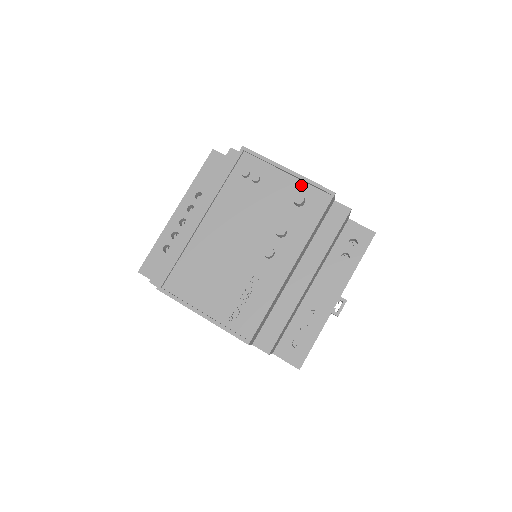
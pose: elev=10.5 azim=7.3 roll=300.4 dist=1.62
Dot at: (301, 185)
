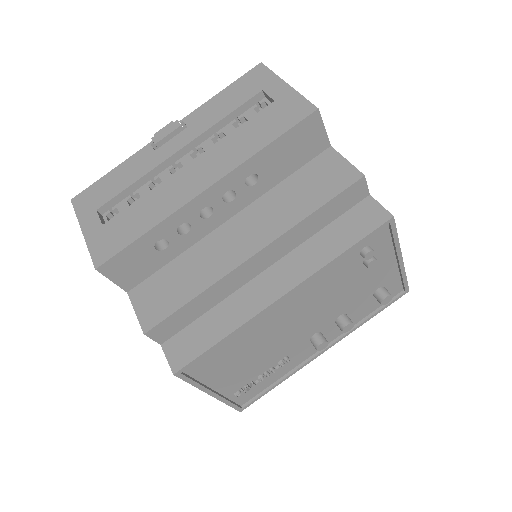
Dot at: (395, 276)
